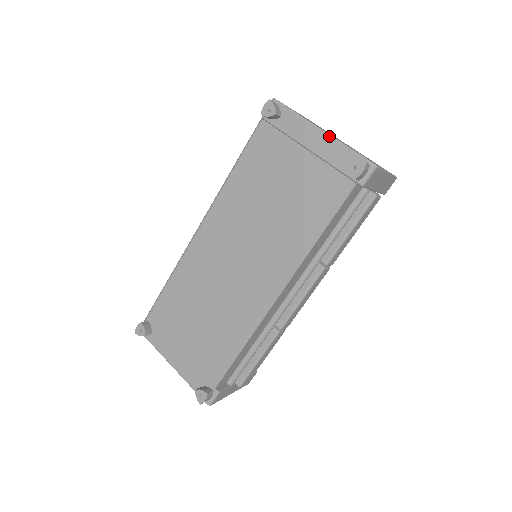
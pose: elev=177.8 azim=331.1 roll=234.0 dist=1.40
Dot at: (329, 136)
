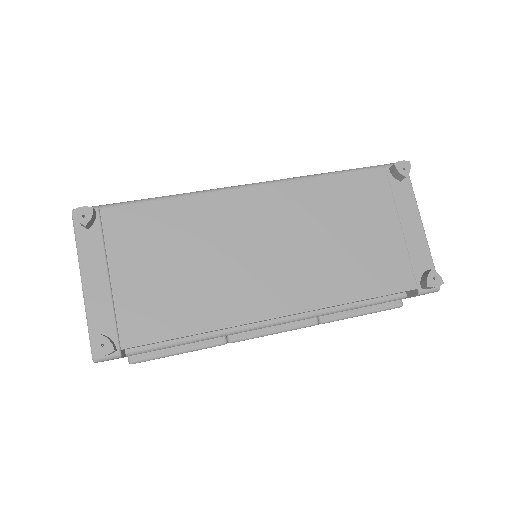
Dot at: (425, 234)
